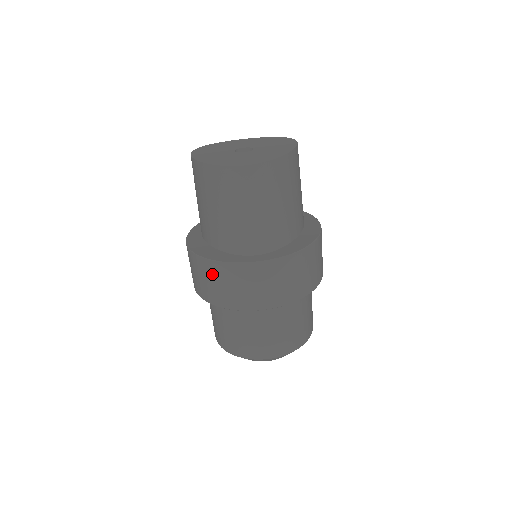
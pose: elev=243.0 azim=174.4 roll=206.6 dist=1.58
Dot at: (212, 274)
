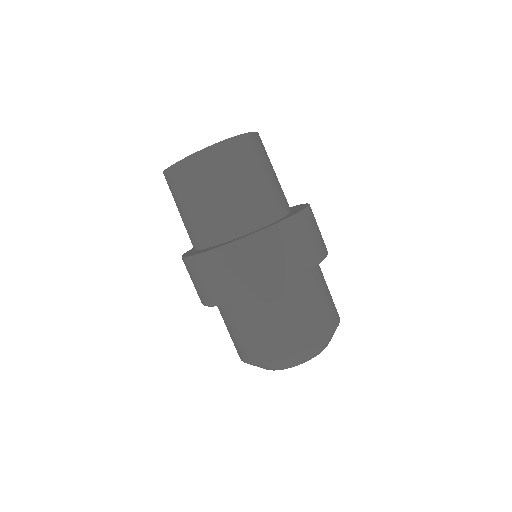
Dot at: (225, 263)
